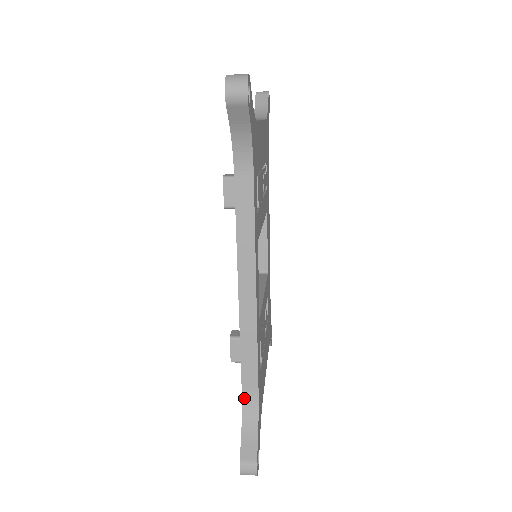
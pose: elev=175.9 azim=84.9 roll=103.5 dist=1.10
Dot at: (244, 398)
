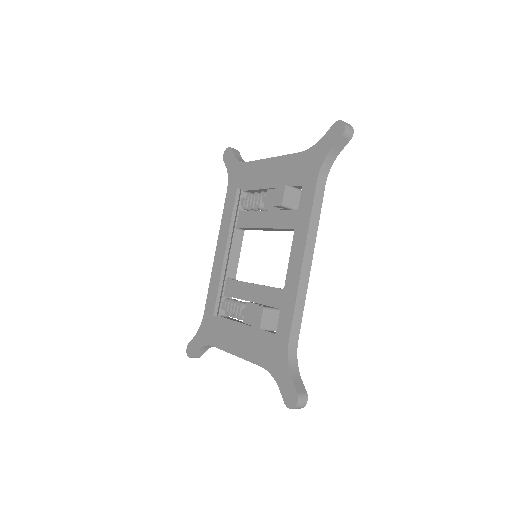
Dot at: (289, 348)
